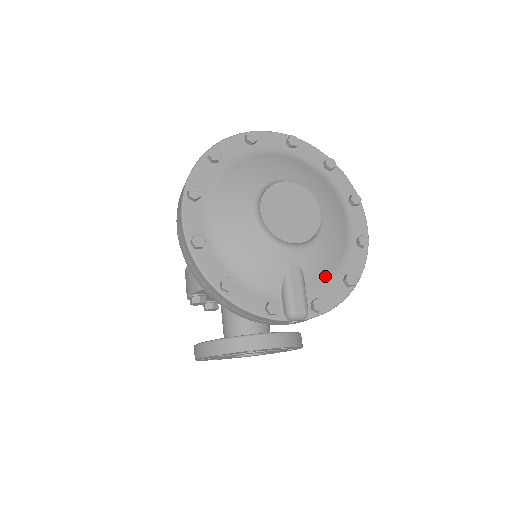
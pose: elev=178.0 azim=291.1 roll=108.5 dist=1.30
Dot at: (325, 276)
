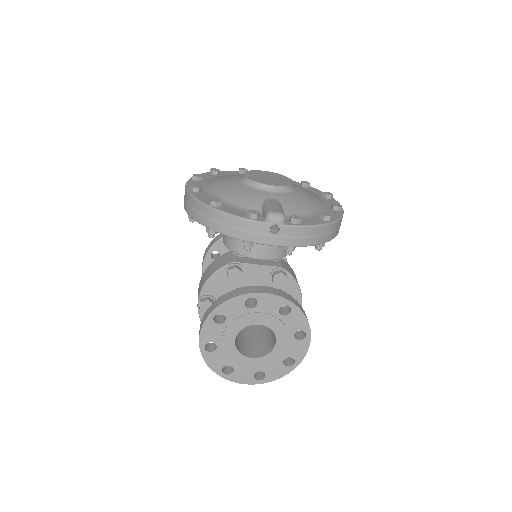
Dot at: (302, 212)
